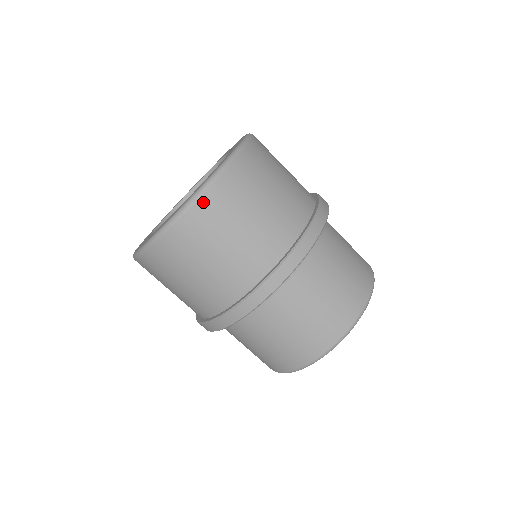
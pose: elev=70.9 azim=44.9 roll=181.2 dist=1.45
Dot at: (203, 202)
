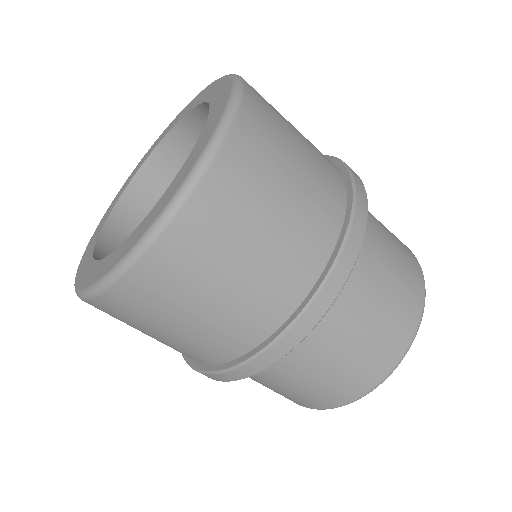
Dot at: (119, 291)
